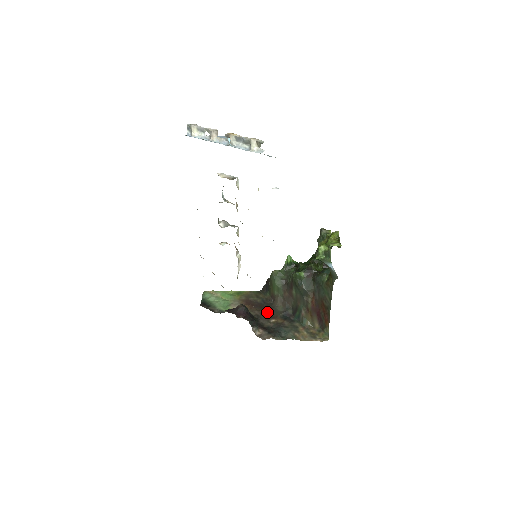
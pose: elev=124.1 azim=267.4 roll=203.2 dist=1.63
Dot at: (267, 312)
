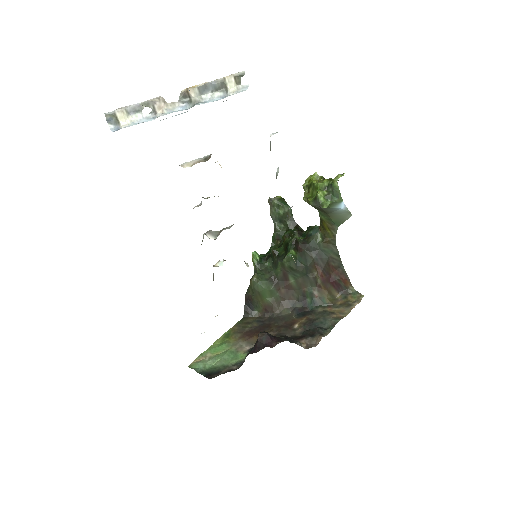
Dot at: (279, 325)
